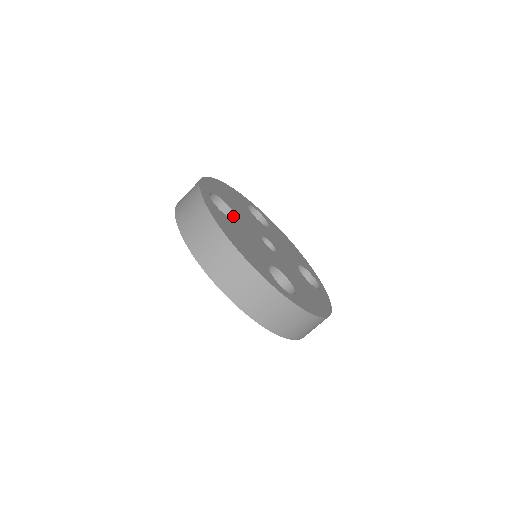
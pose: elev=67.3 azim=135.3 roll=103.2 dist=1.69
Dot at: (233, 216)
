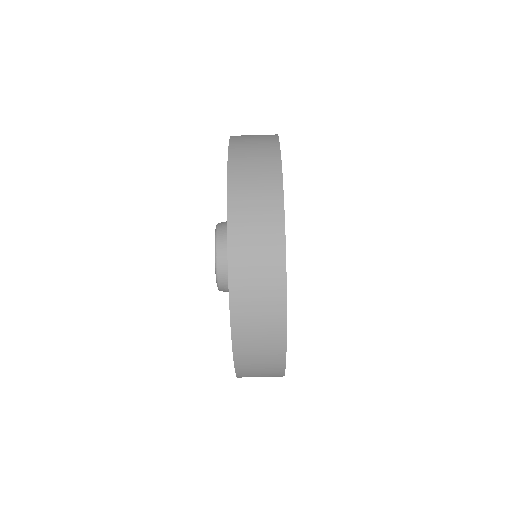
Dot at: occluded
